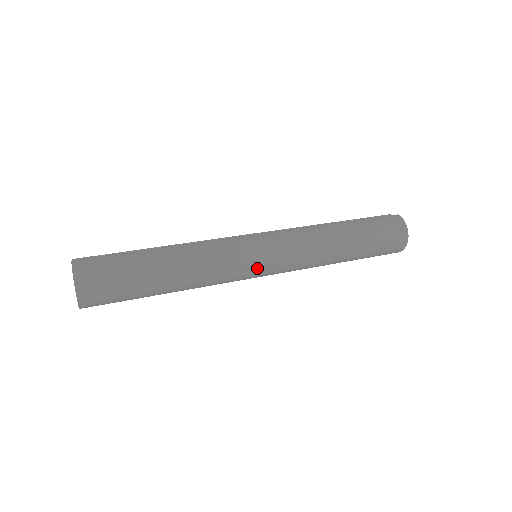
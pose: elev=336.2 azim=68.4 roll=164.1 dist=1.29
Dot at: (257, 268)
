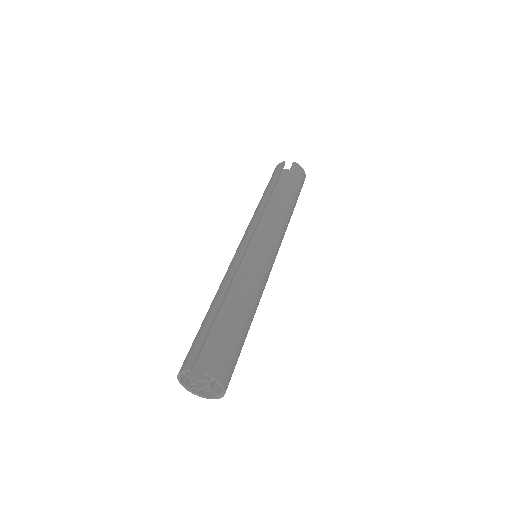
Dot at: occluded
